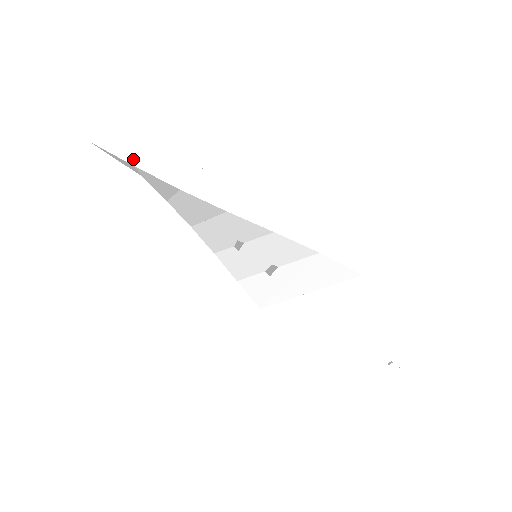
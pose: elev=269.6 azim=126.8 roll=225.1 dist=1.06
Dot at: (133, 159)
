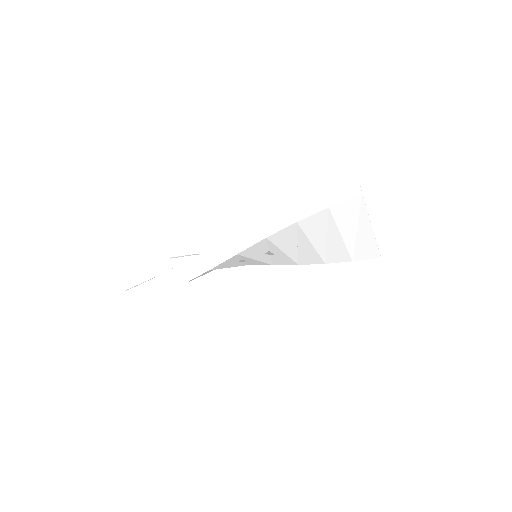
Dot at: (152, 295)
